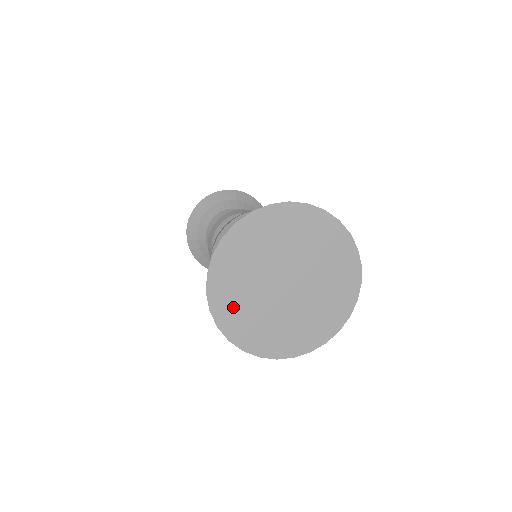
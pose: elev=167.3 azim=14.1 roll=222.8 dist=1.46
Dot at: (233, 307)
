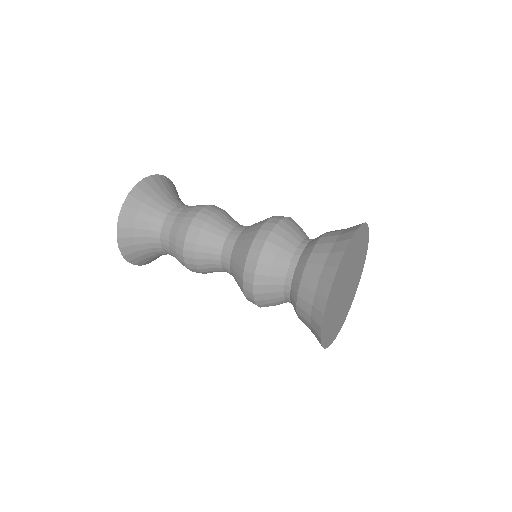
Dot at: (333, 331)
